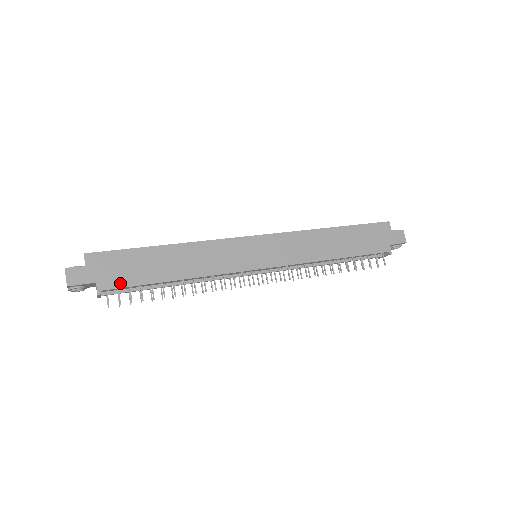
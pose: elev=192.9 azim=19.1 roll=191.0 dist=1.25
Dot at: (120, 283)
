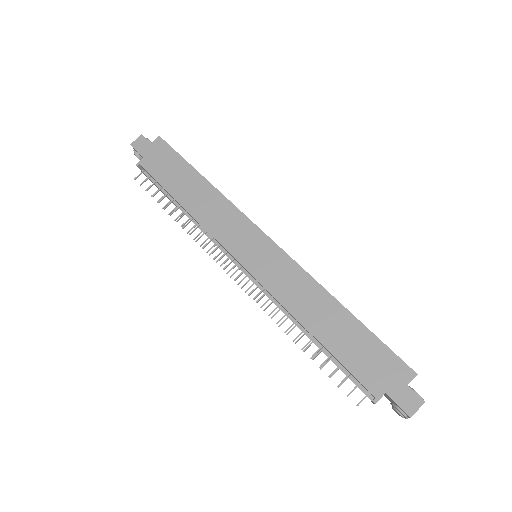
Dot at: (153, 171)
